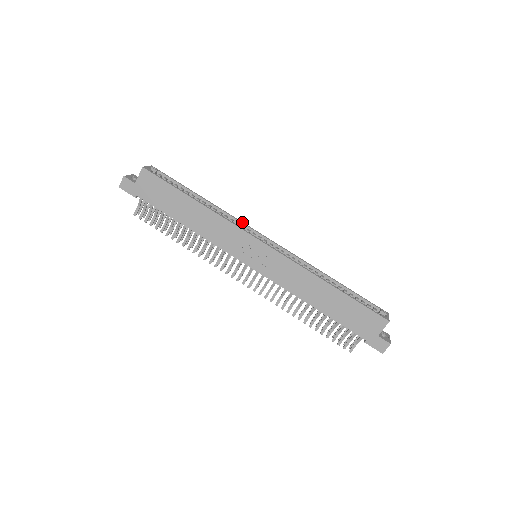
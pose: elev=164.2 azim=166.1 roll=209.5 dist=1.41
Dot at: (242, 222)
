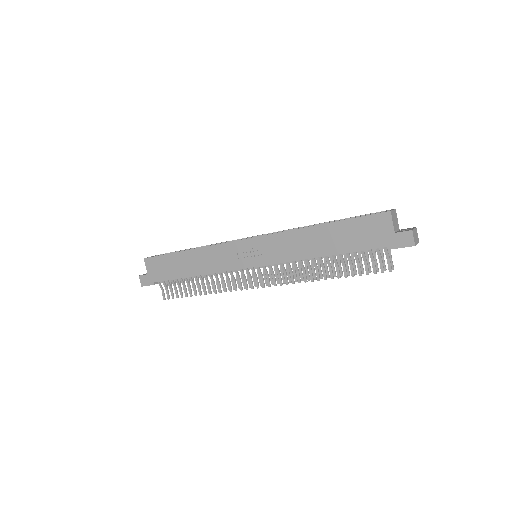
Dot at: occluded
